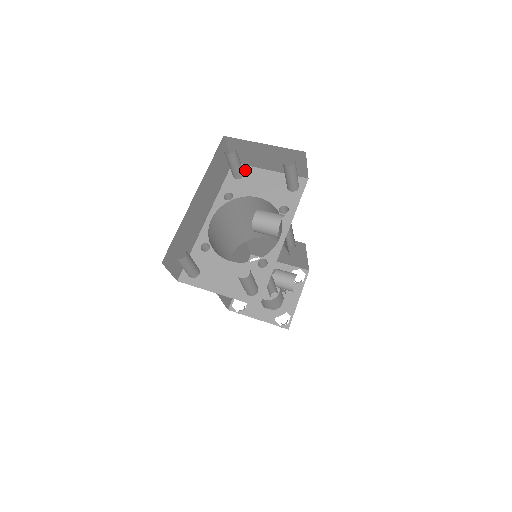
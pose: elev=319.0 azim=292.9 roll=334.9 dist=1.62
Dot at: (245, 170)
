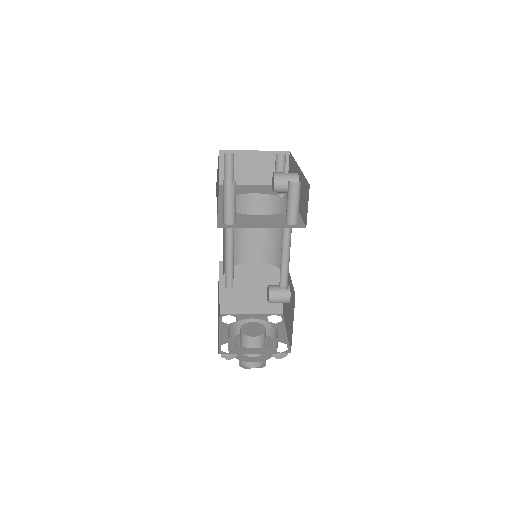
Dot at: occluded
